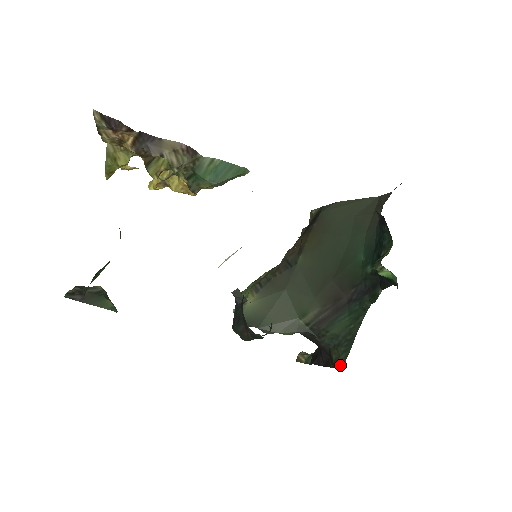
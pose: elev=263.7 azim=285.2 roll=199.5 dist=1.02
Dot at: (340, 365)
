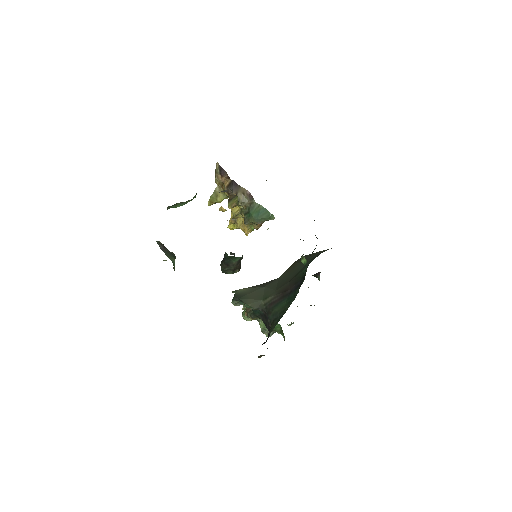
Dot at: (271, 331)
